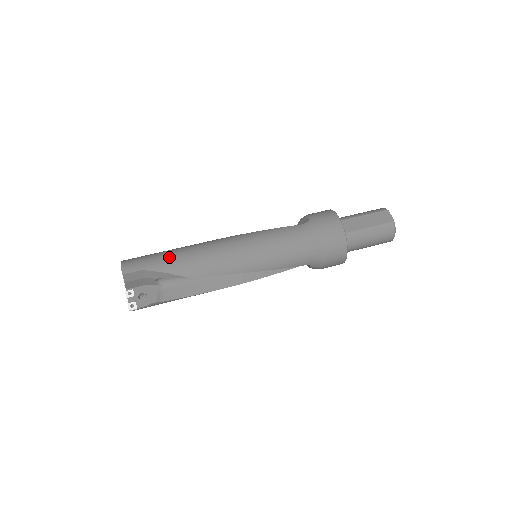
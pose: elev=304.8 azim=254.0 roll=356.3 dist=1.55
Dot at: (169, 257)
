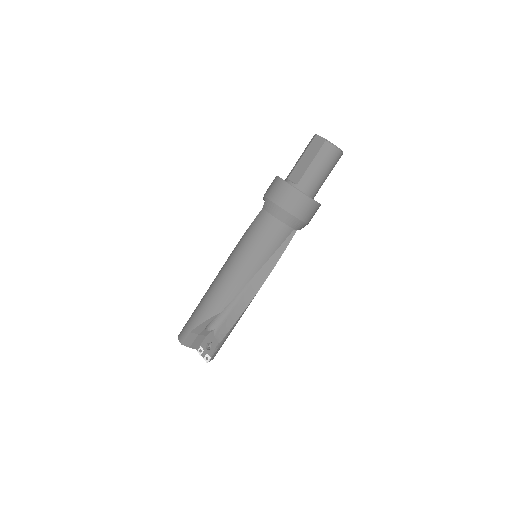
Dot at: (199, 309)
